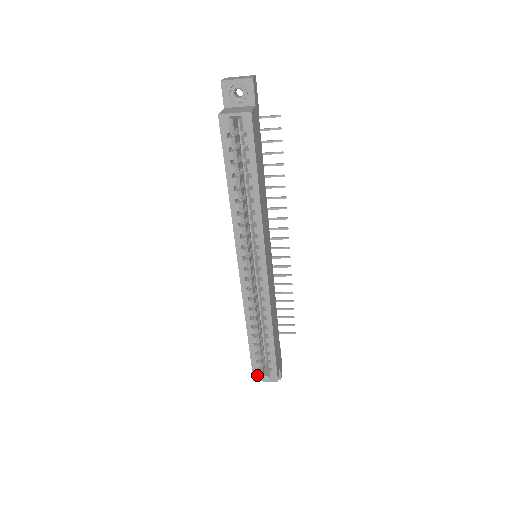
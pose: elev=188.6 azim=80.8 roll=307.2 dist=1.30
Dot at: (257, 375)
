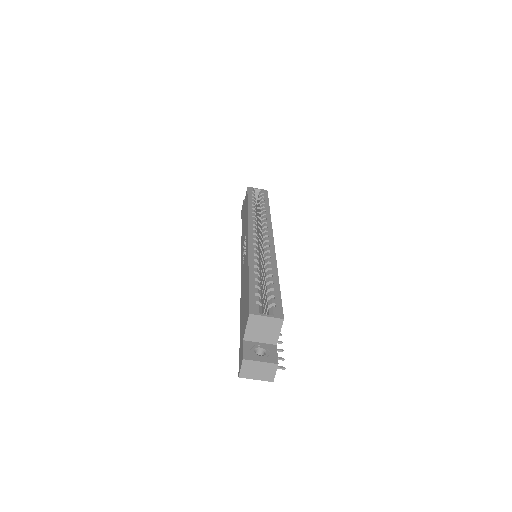
Dot at: (255, 308)
